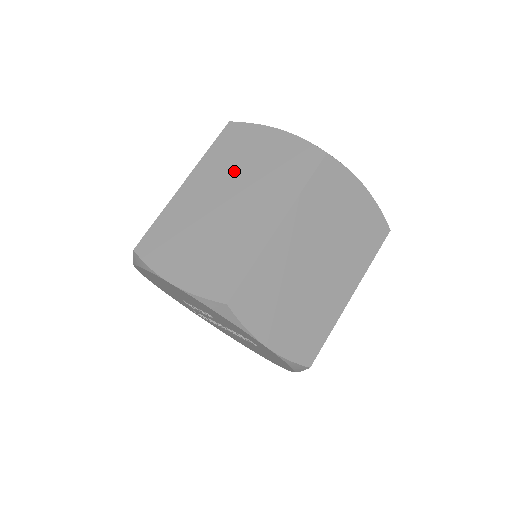
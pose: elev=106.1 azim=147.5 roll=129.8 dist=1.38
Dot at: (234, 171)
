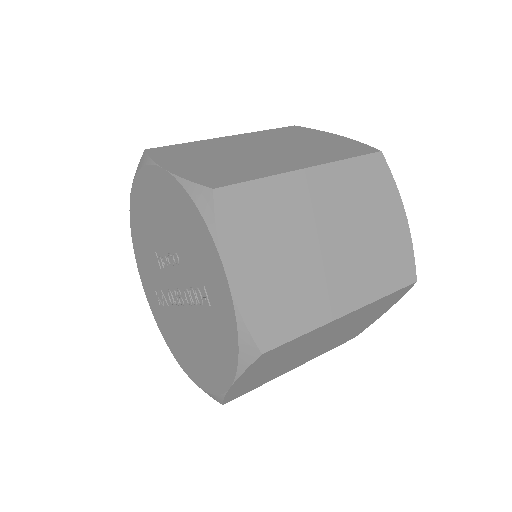
Dot at: (281, 141)
